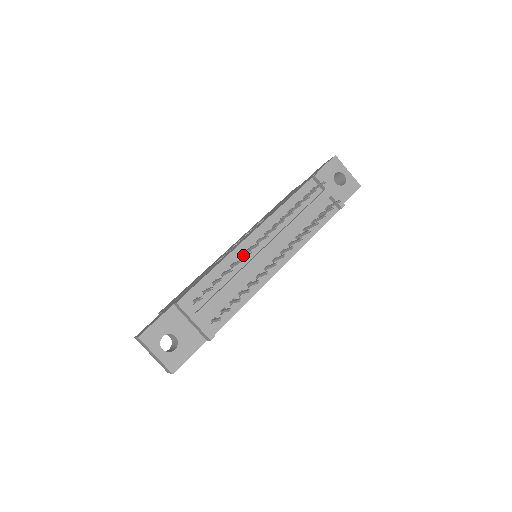
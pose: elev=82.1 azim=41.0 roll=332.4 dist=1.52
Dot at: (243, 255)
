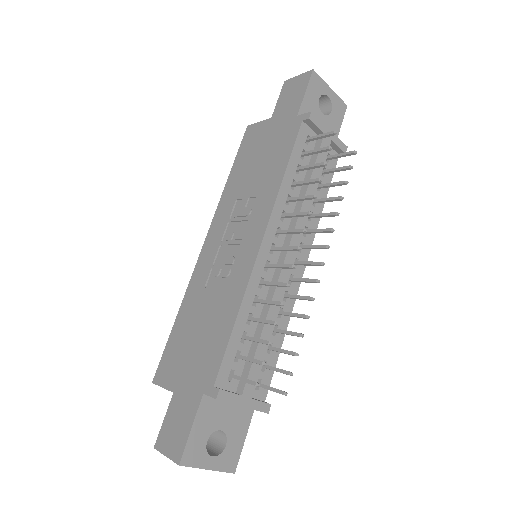
Dot at: (270, 285)
